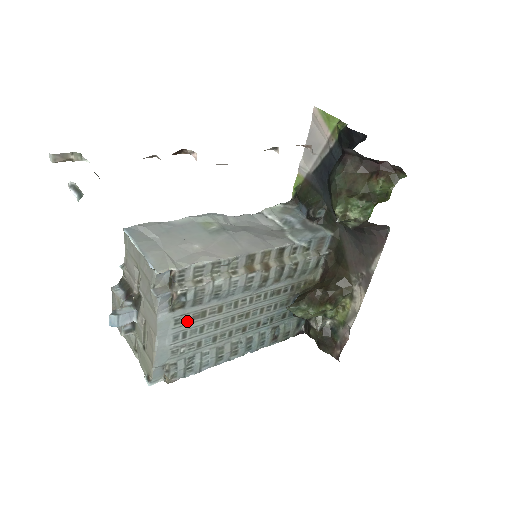
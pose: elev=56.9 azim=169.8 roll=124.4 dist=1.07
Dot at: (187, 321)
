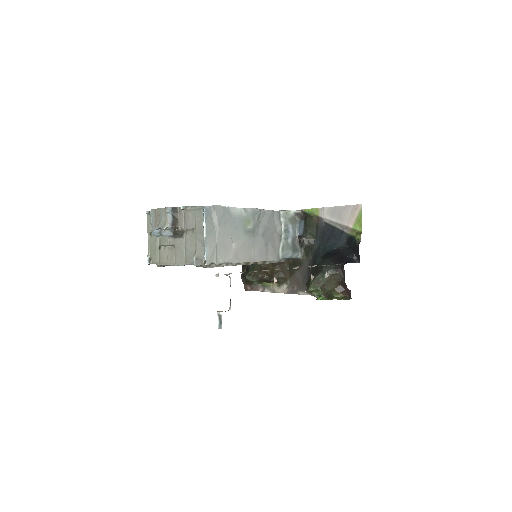
Dot at: occluded
